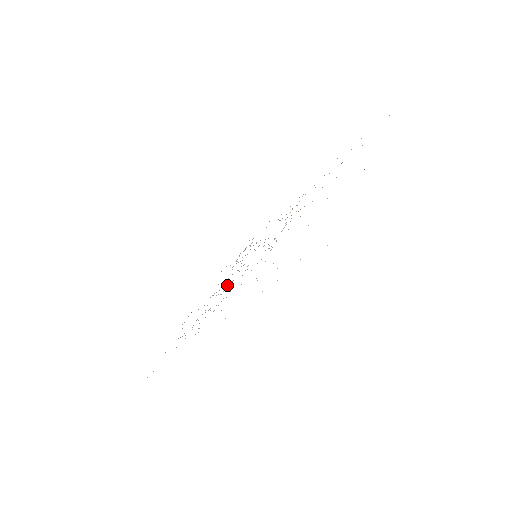
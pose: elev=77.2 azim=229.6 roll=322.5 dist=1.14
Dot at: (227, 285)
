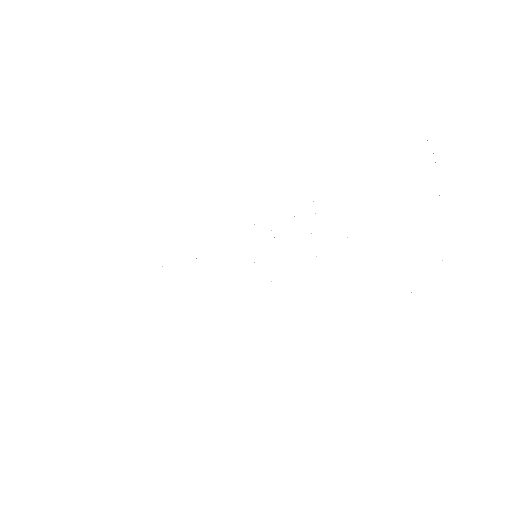
Dot at: occluded
